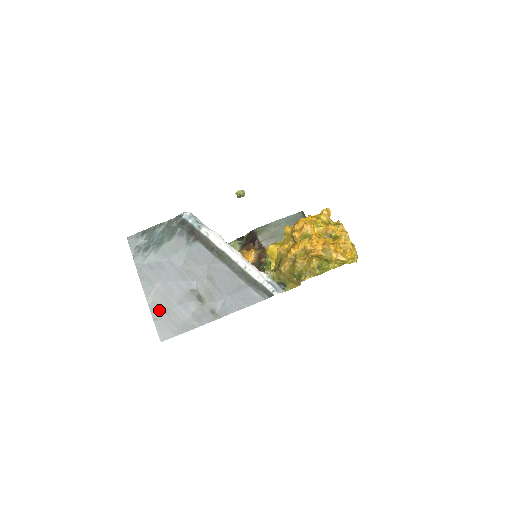
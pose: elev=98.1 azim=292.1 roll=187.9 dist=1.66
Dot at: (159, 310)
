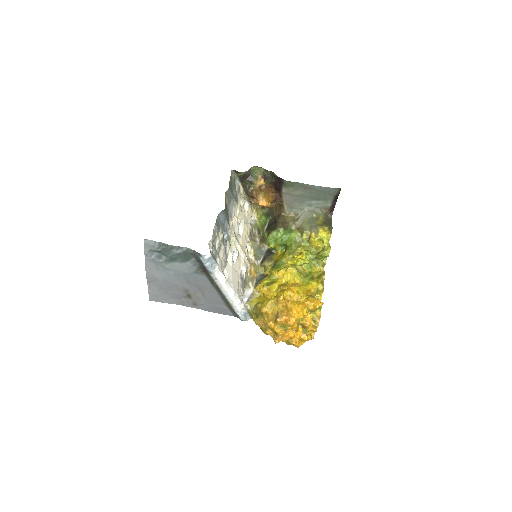
Dot at: (155, 289)
